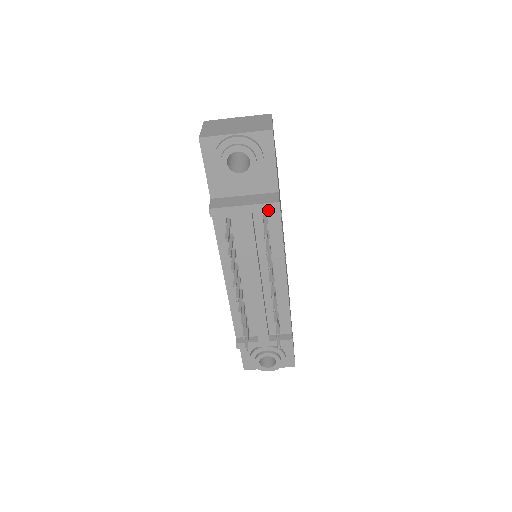
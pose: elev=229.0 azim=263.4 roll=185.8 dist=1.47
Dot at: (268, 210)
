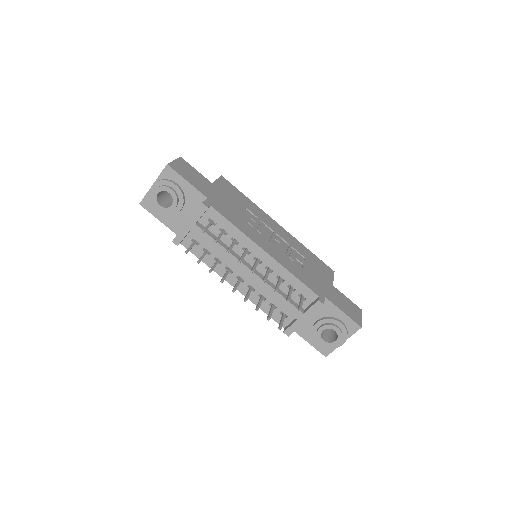
Dot at: (202, 214)
